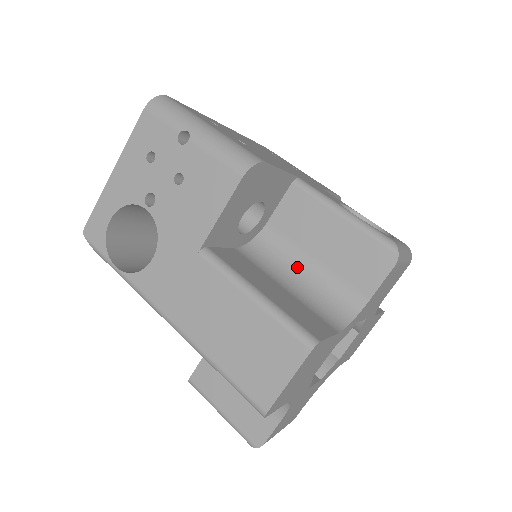
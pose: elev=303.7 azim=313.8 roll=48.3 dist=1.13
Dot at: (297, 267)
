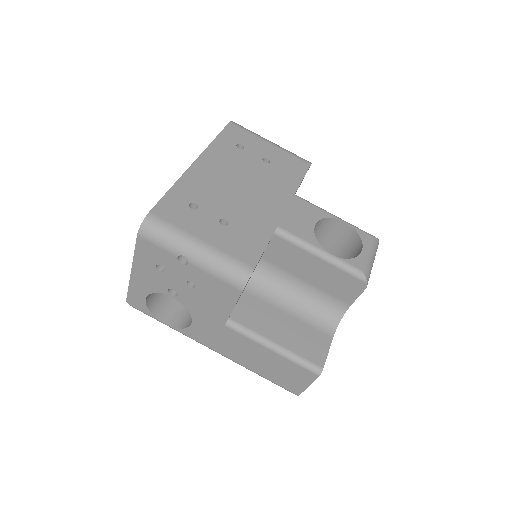
Dot at: (293, 288)
